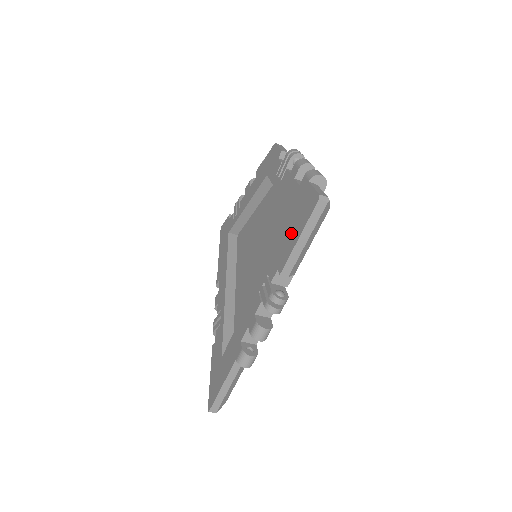
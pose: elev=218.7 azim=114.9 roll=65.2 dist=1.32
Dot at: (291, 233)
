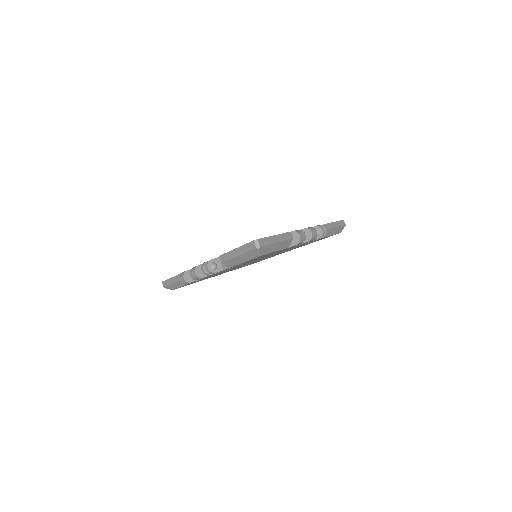
Dot at: occluded
